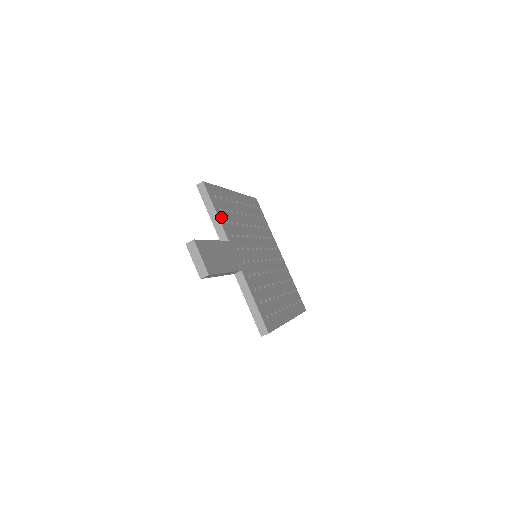
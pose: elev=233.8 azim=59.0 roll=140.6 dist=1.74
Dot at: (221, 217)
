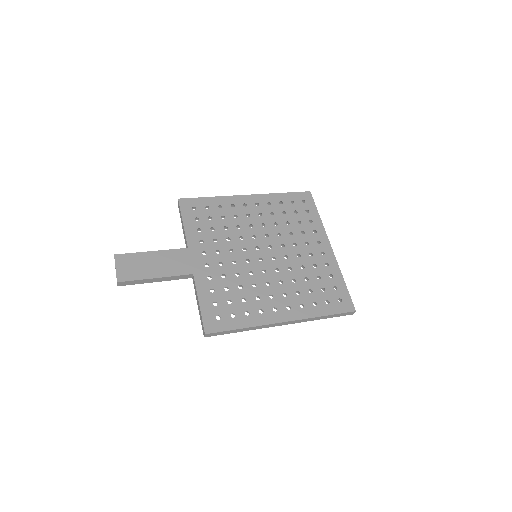
Dot at: (190, 227)
